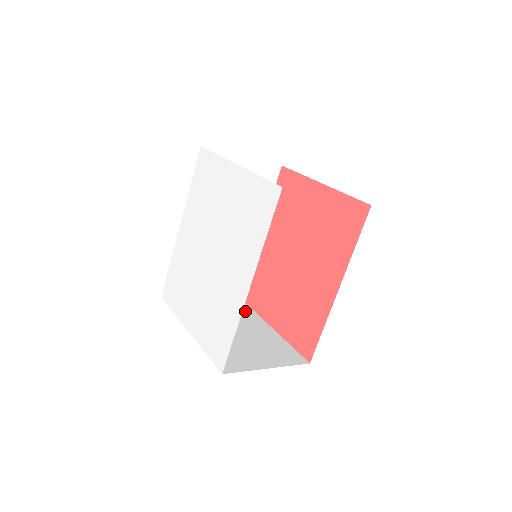
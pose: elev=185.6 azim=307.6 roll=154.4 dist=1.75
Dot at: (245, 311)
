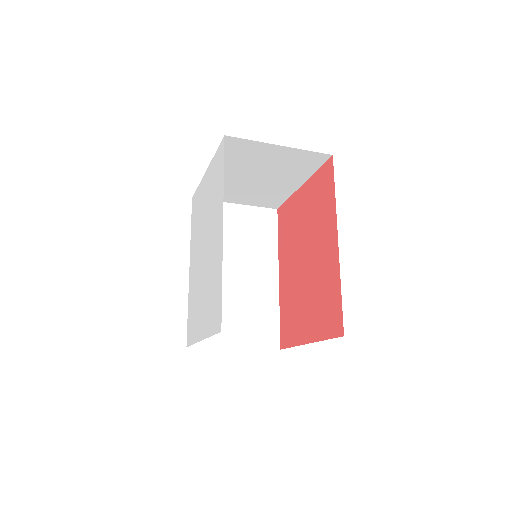
Dot at: occluded
